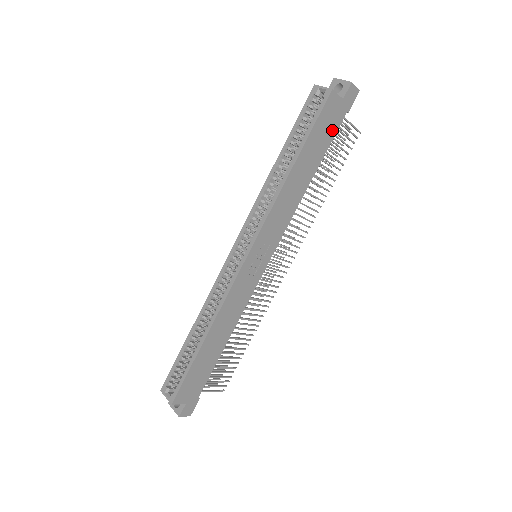
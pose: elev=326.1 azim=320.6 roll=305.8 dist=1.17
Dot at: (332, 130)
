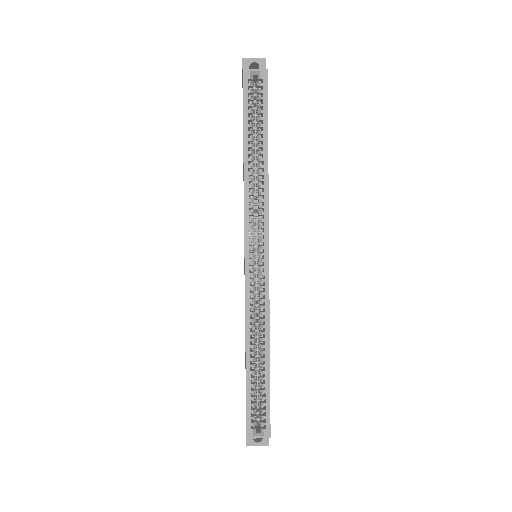
Dot at: occluded
